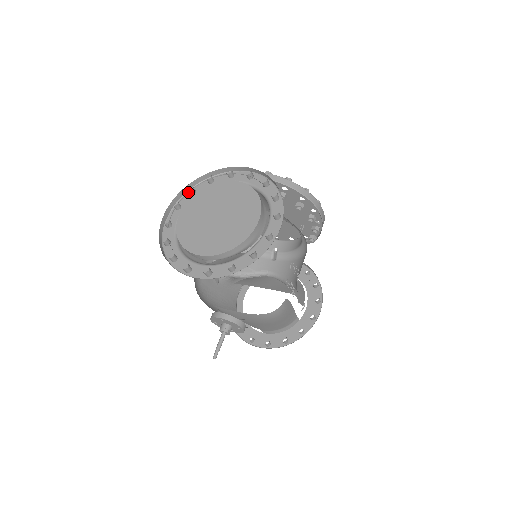
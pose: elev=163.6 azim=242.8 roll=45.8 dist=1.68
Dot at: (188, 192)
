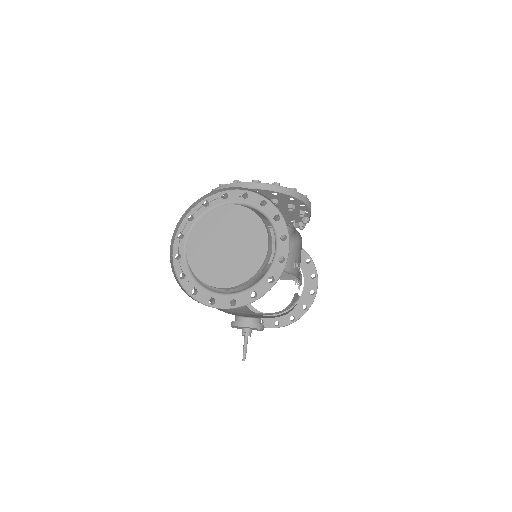
Dot at: occluded
